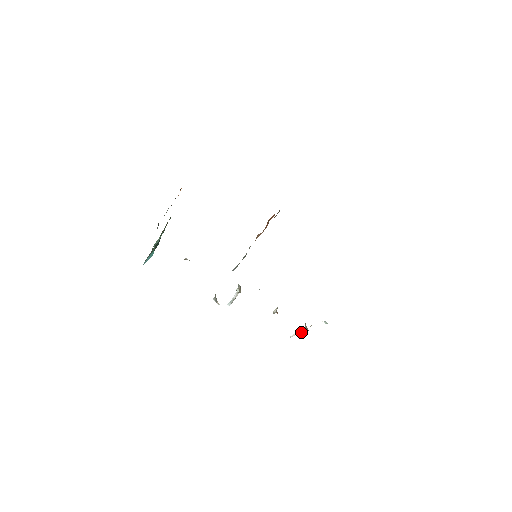
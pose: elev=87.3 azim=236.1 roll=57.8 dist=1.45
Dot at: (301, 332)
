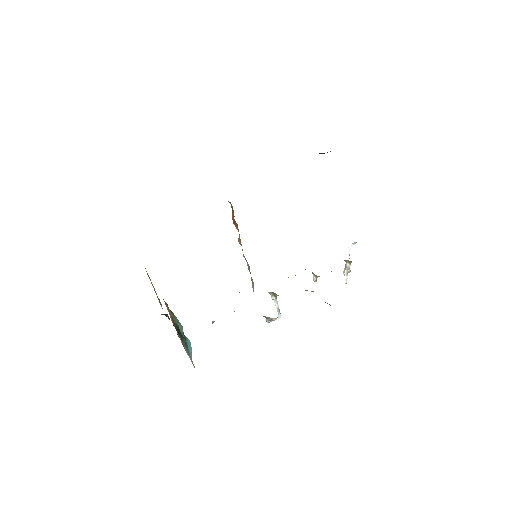
Dot at: (348, 270)
